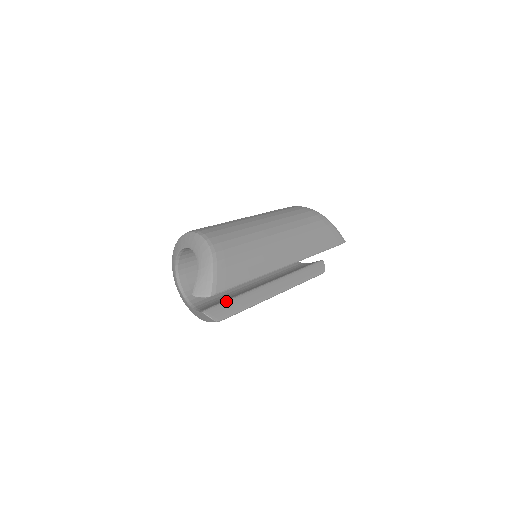
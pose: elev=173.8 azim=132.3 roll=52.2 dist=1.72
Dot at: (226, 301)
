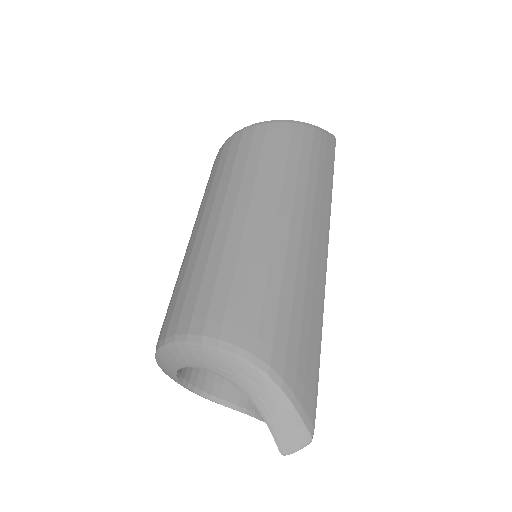
Dot at: occluded
